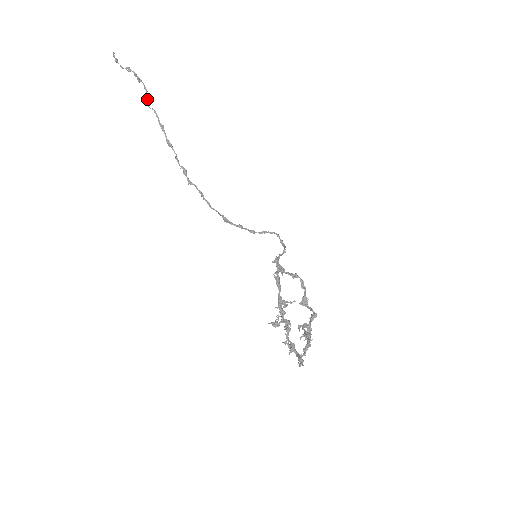
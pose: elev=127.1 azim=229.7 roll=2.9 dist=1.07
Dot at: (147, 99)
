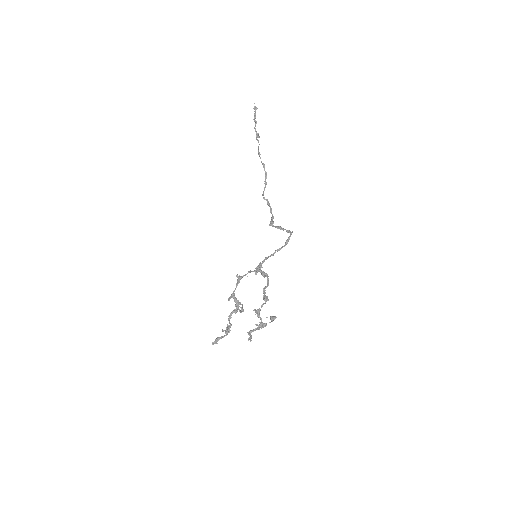
Dot at: (256, 134)
